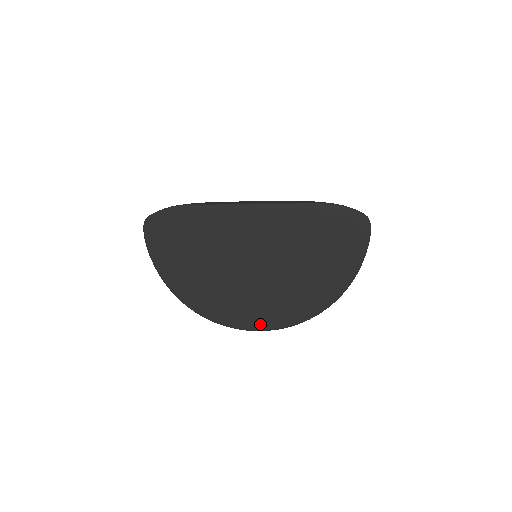
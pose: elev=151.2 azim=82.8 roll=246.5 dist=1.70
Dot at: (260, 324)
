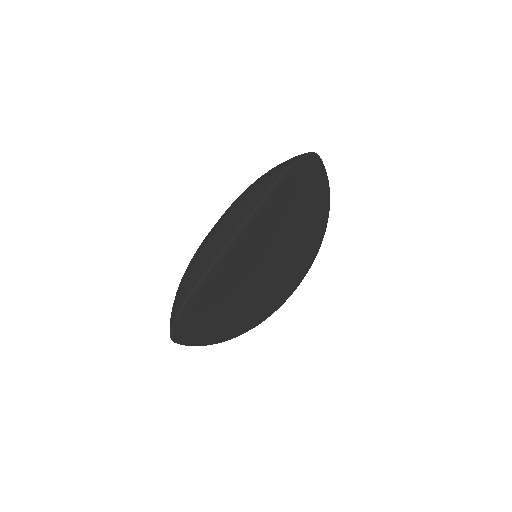
Dot at: (296, 283)
